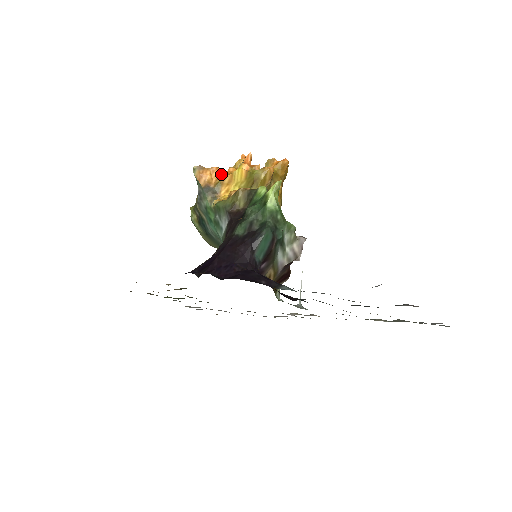
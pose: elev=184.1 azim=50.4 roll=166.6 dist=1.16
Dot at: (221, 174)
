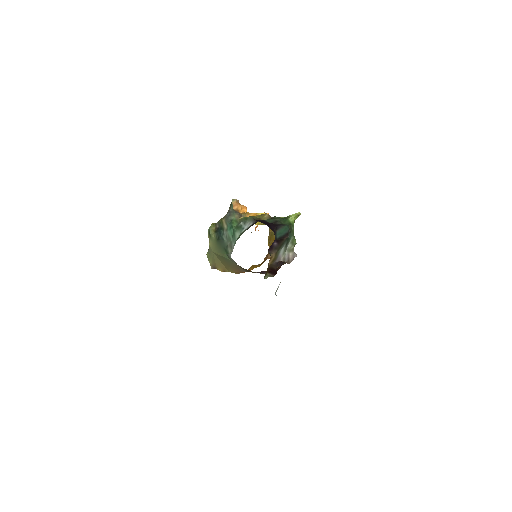
Dot at: occluded
